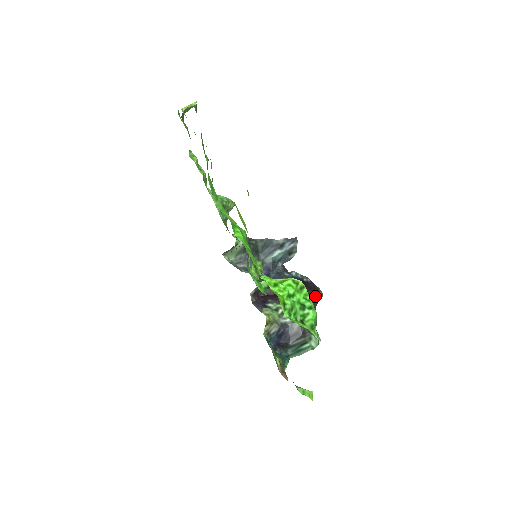
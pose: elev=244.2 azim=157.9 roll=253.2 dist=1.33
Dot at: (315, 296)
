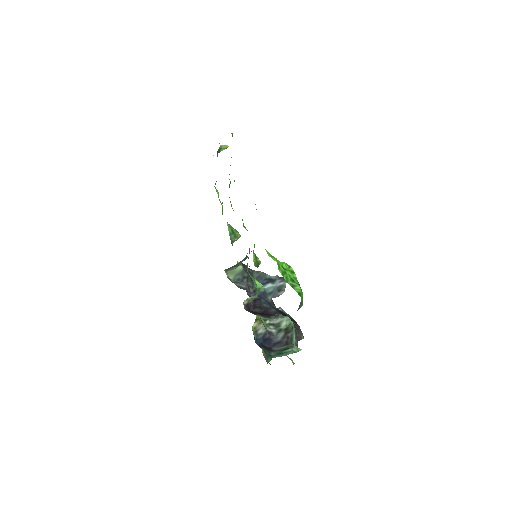
Dot at: (297, 331)
